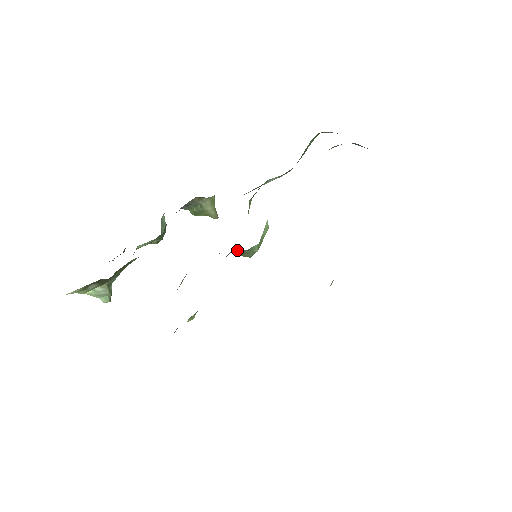
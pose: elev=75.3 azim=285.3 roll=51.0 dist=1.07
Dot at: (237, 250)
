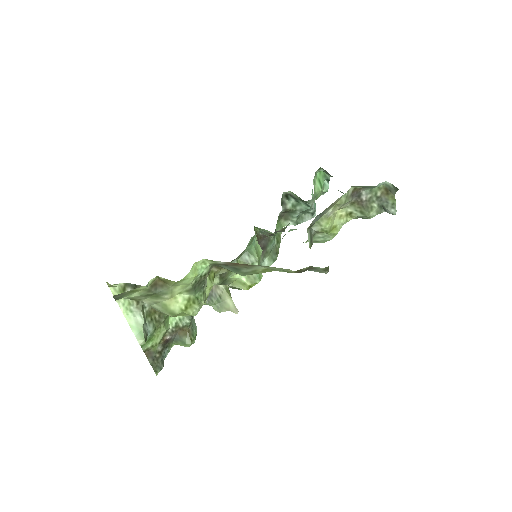
Dot at: (241, 258)
